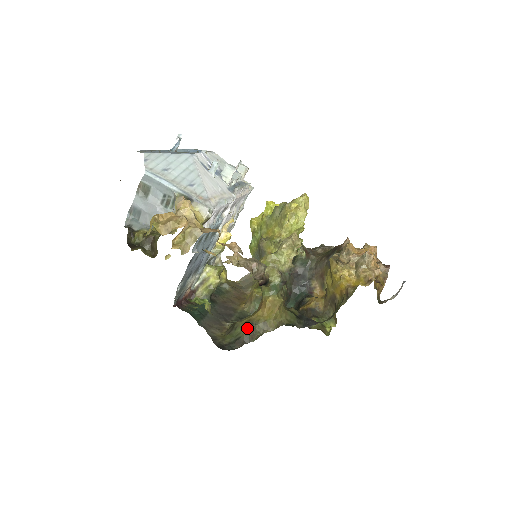
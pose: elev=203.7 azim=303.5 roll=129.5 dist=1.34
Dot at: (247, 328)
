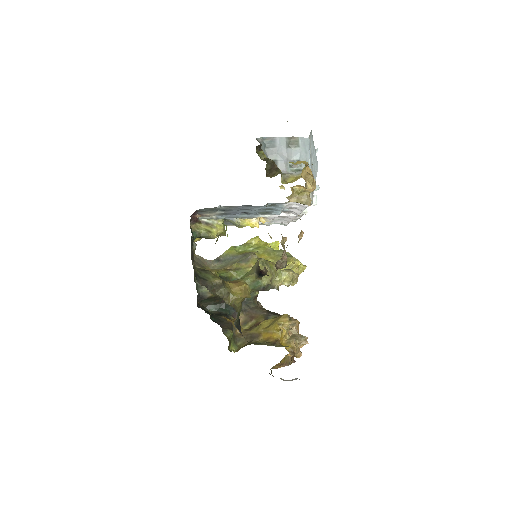
Dot at: (219, 282)
